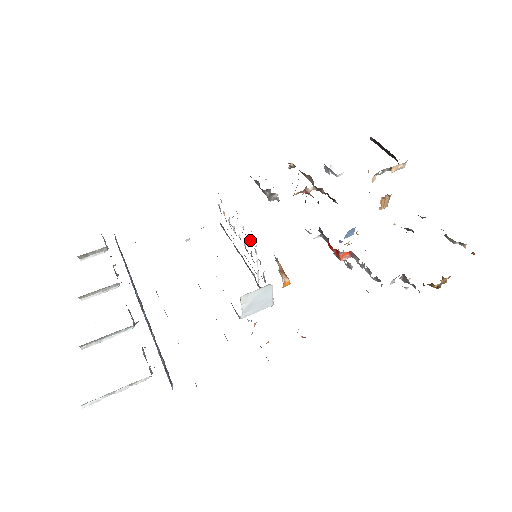
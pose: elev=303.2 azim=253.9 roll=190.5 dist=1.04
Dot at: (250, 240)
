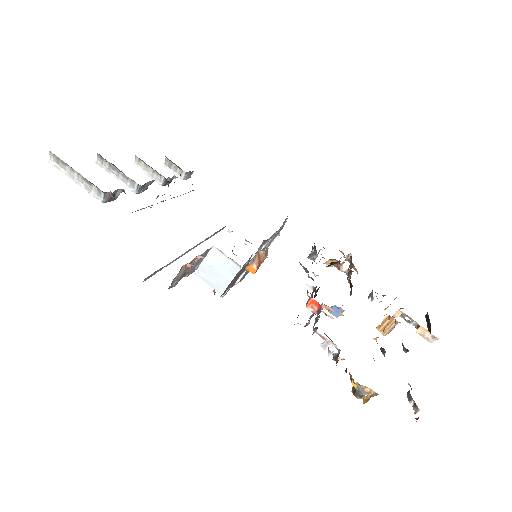
Dot at: (266, 245)
